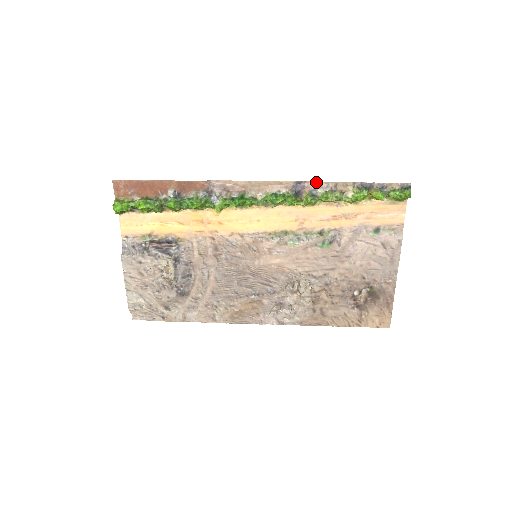
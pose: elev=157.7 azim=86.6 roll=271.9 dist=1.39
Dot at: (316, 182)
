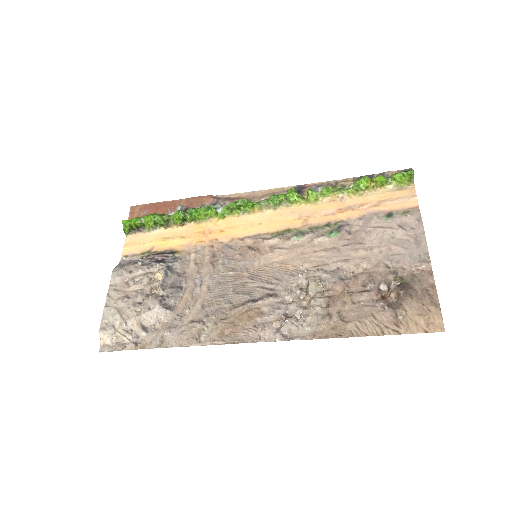
Dot at: (317, 183)
